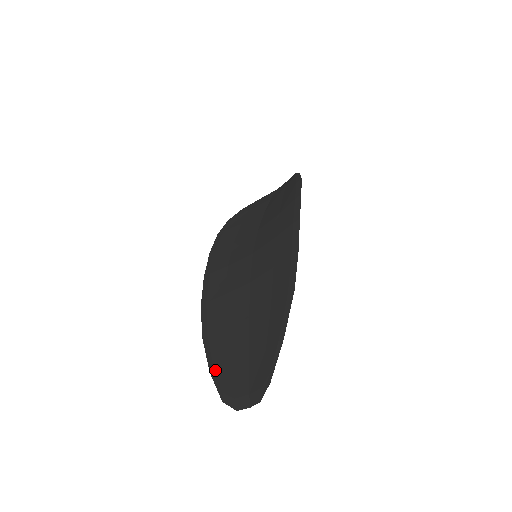
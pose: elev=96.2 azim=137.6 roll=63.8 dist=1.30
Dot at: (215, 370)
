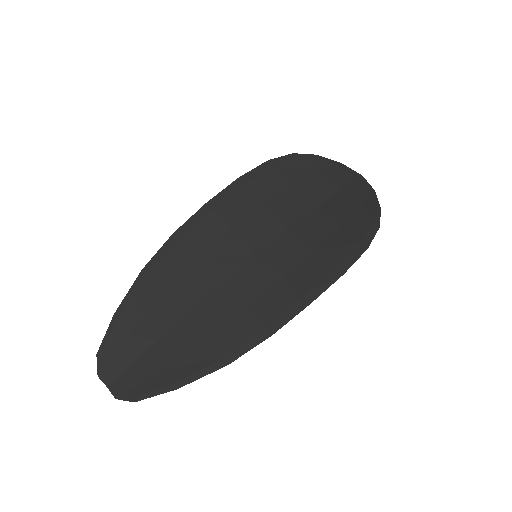
Dot at: (119, 320)
